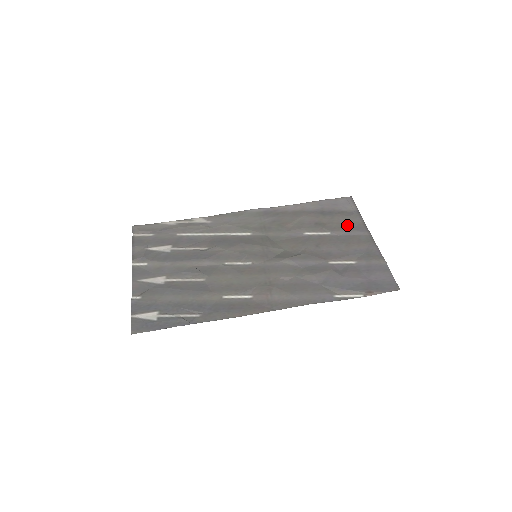
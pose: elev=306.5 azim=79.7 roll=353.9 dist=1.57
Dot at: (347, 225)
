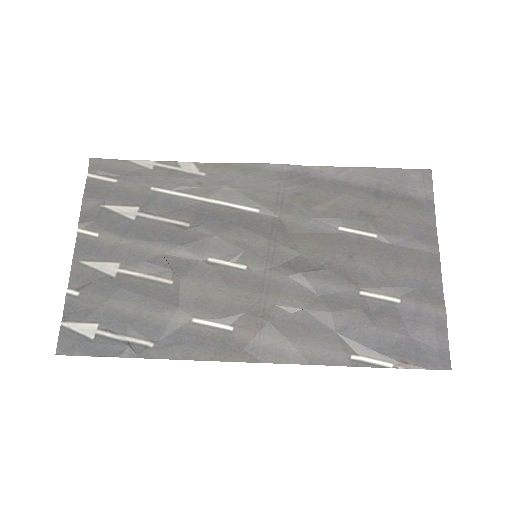
Dot at: (408, 227)
